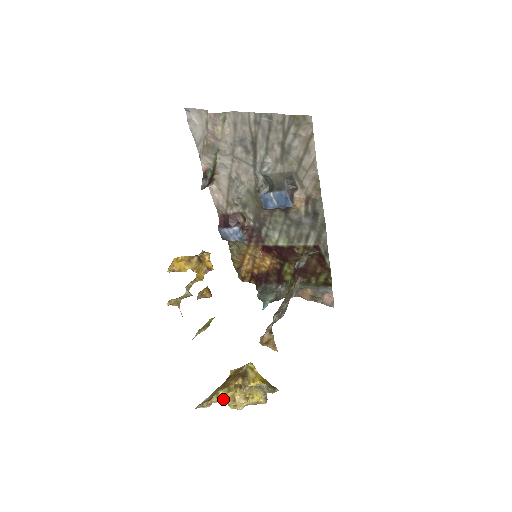
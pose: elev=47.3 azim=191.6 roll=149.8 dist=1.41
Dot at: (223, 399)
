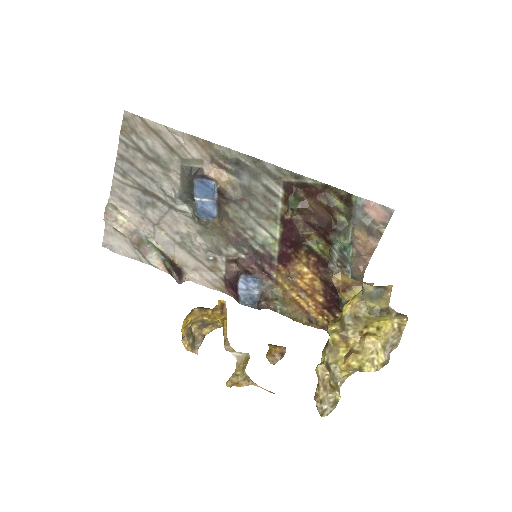
Dot at: (343, 369)
